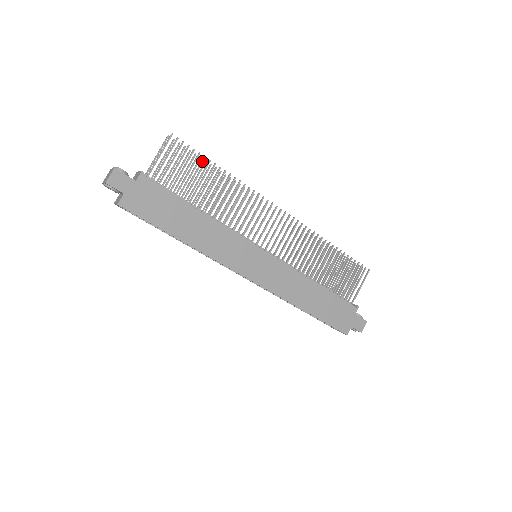
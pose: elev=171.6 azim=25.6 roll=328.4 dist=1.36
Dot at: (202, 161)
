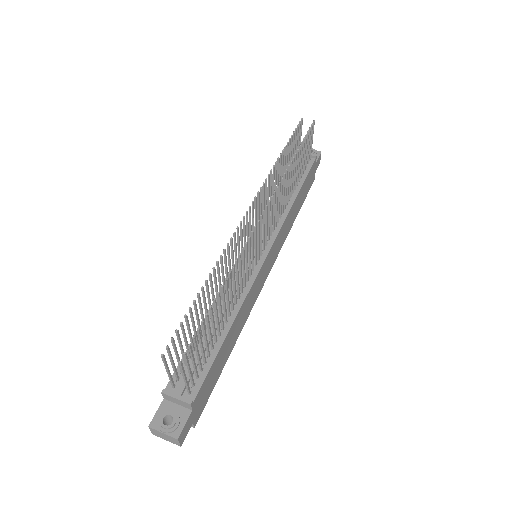
Dot at: (208, 319)
